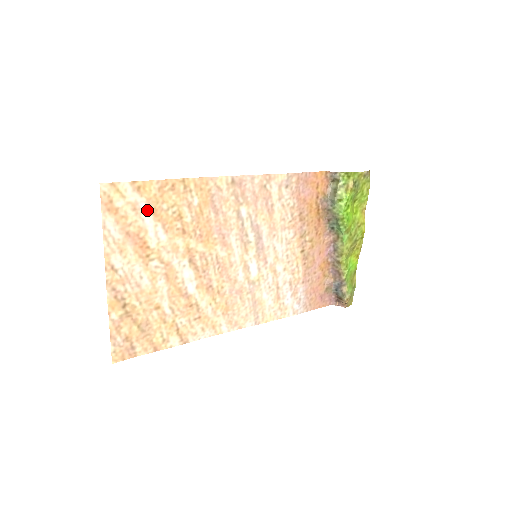
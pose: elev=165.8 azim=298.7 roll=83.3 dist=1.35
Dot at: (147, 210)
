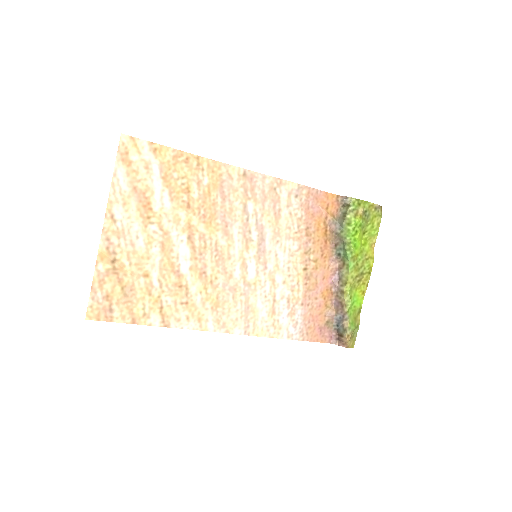
Dot at: (158, 173)
